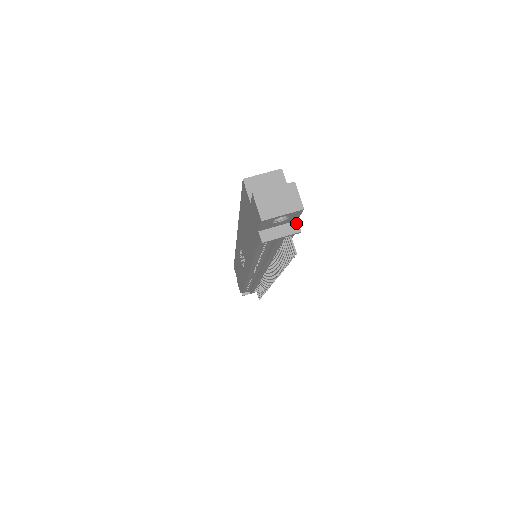
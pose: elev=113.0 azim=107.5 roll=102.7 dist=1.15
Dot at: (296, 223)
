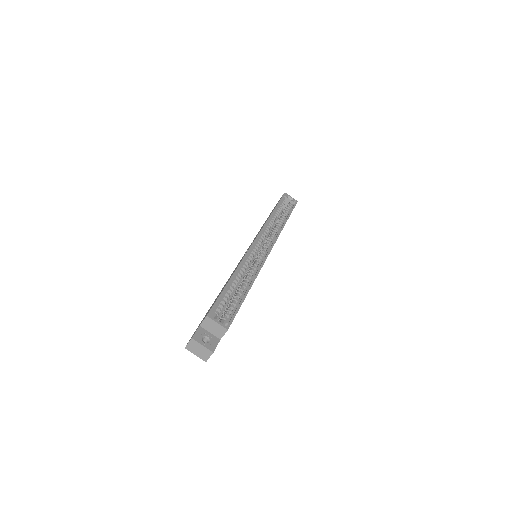
Dot at: occluded
